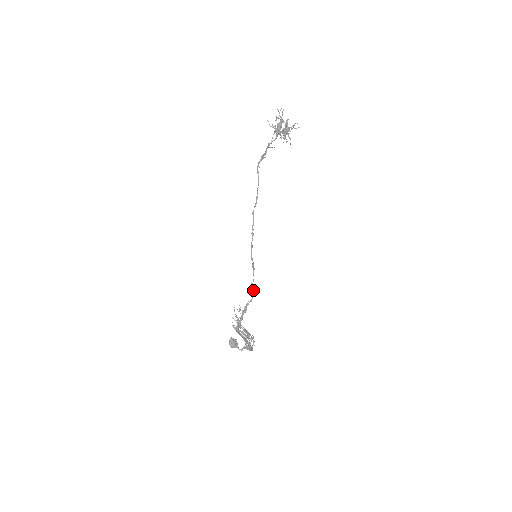
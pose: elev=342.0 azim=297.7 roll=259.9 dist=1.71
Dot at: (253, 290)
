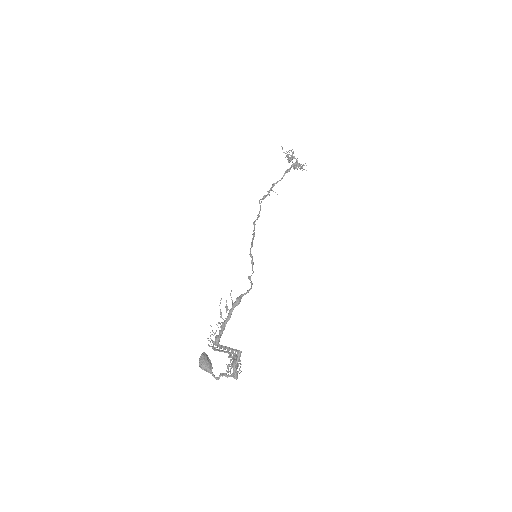
Dot at: (251, 282)
